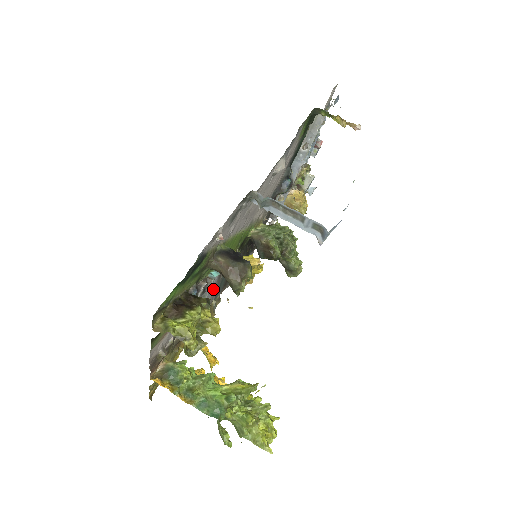
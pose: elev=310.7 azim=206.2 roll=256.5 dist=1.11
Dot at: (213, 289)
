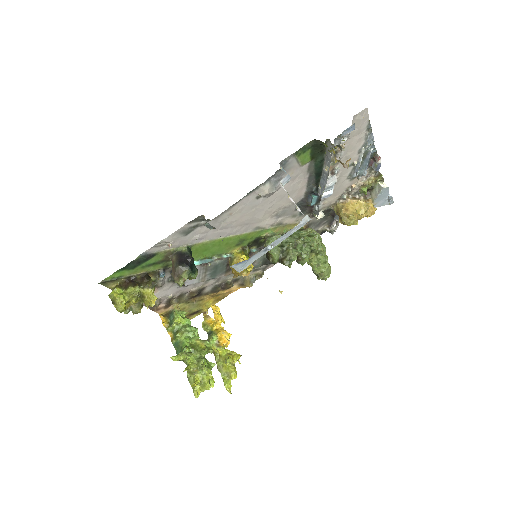
Dot at: occluded
